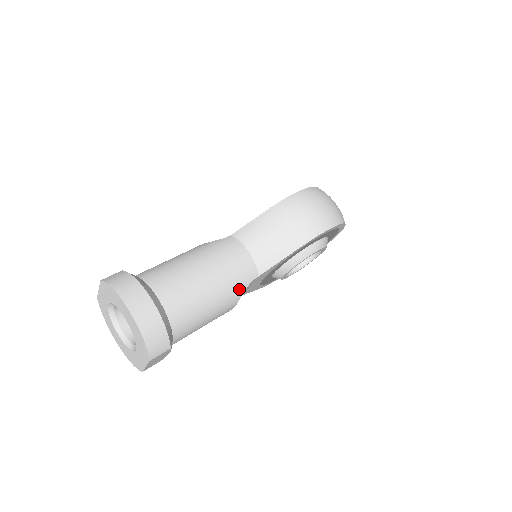
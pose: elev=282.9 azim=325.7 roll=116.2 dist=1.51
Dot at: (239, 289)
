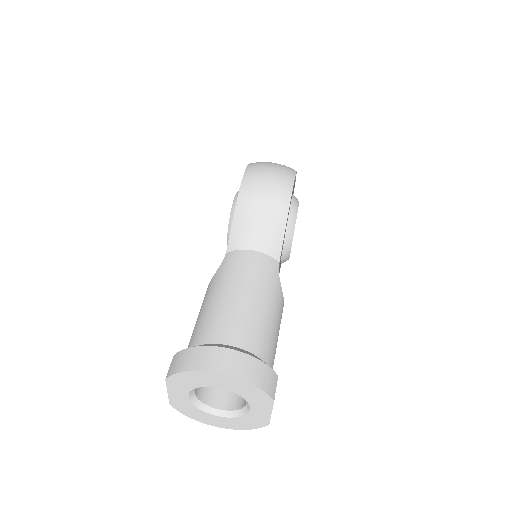
Dot at: (276, 285)
